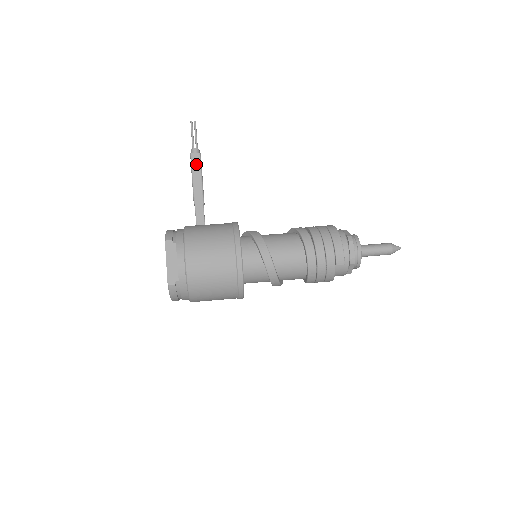
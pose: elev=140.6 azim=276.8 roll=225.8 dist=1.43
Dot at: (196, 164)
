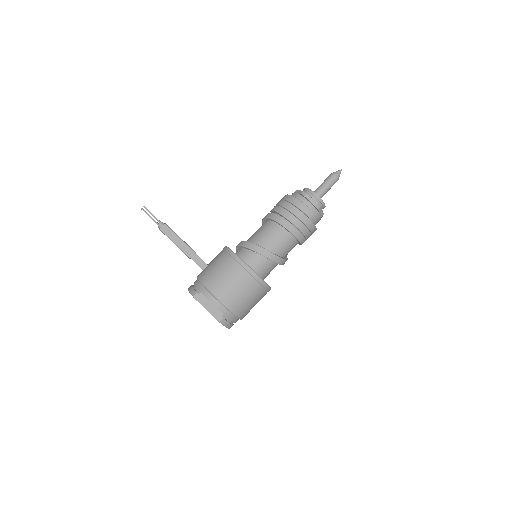
Dot at: (169, 233)
